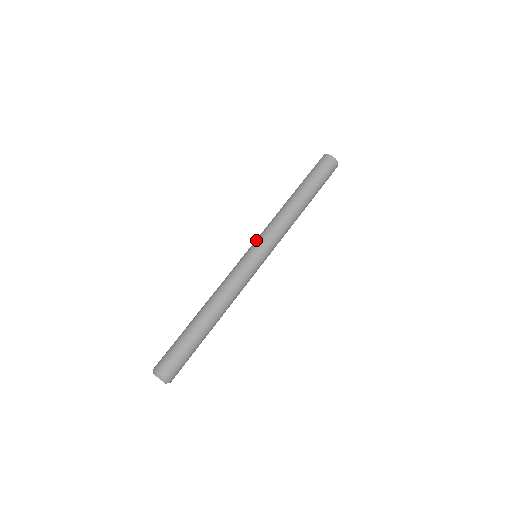
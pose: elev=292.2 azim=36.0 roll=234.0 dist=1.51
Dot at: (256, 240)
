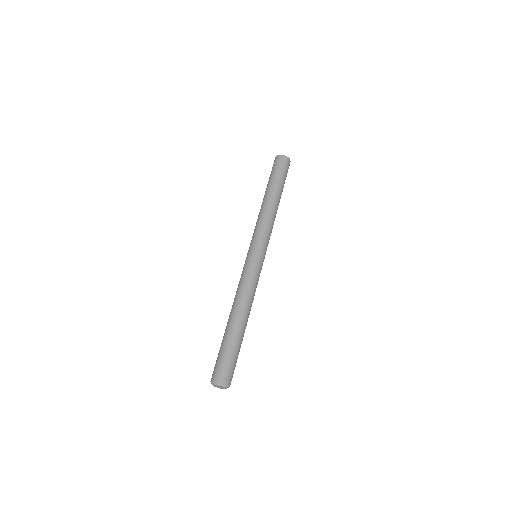
Dot at: (259, 242)
